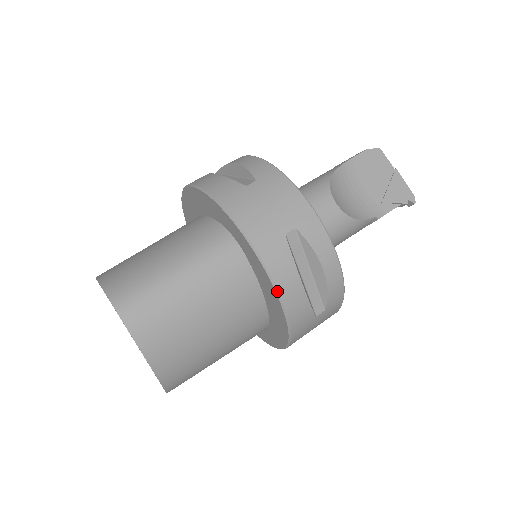
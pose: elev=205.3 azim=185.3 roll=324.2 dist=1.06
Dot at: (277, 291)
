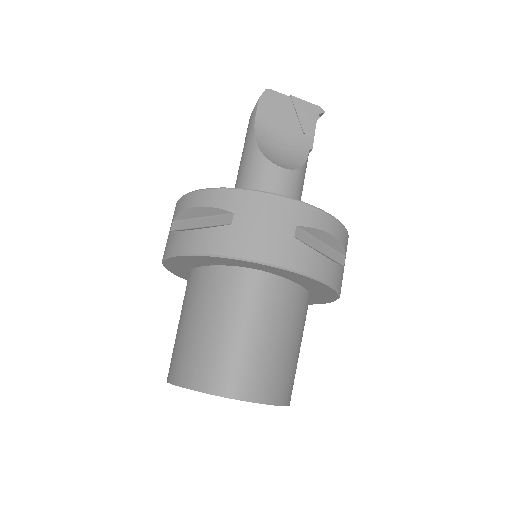
Dot at: (320, 281)
